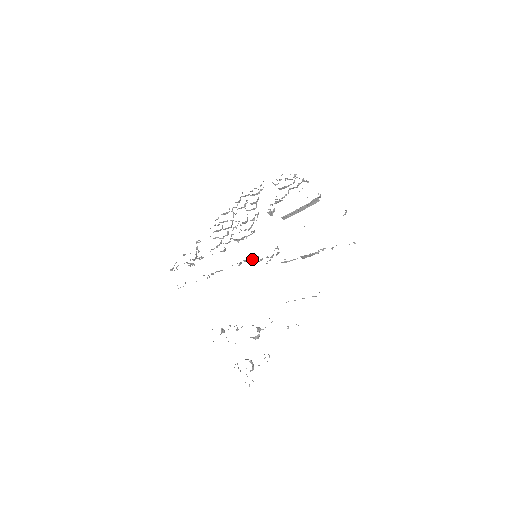
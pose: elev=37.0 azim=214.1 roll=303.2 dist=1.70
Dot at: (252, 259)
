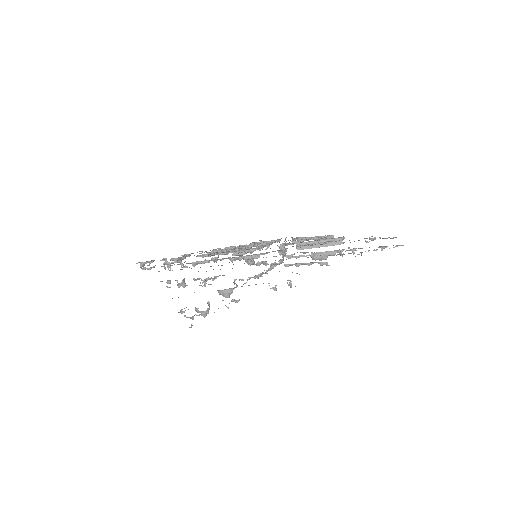
Dot at: (250, 257)
